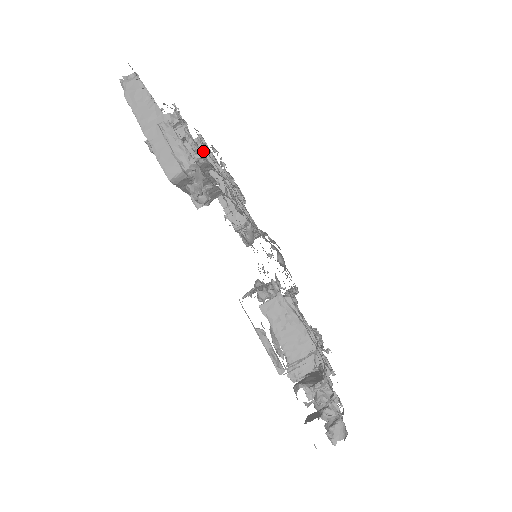
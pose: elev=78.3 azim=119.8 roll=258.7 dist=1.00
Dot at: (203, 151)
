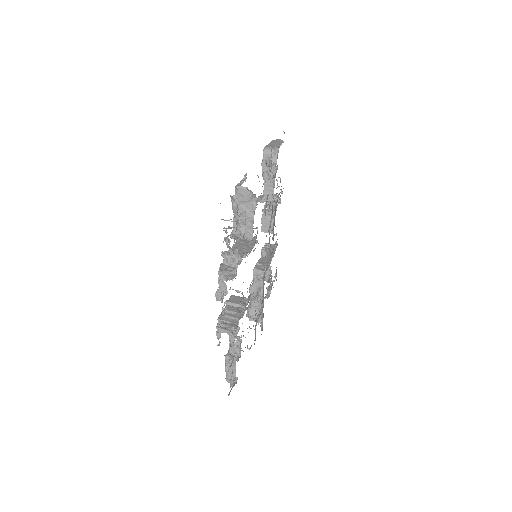
Dot at: (272, 247)
